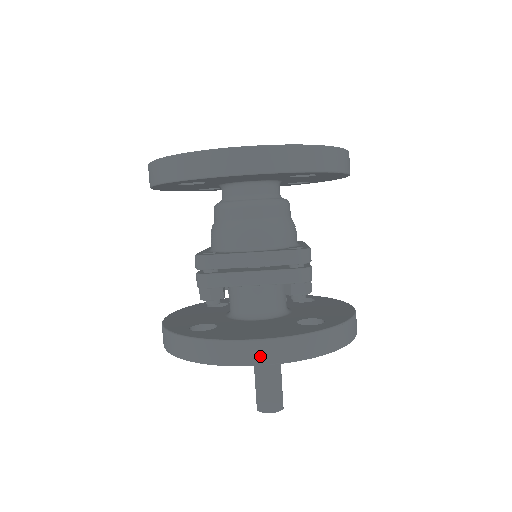
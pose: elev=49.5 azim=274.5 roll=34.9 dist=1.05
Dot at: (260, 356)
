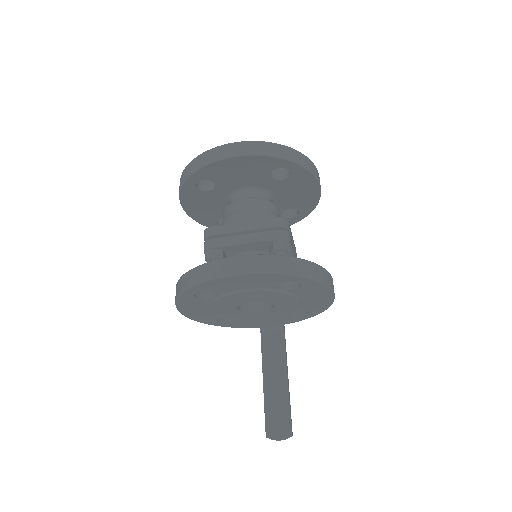
Dot at: (241, 267)
